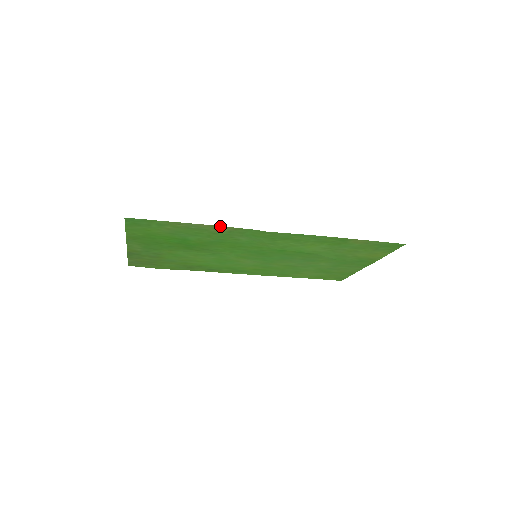
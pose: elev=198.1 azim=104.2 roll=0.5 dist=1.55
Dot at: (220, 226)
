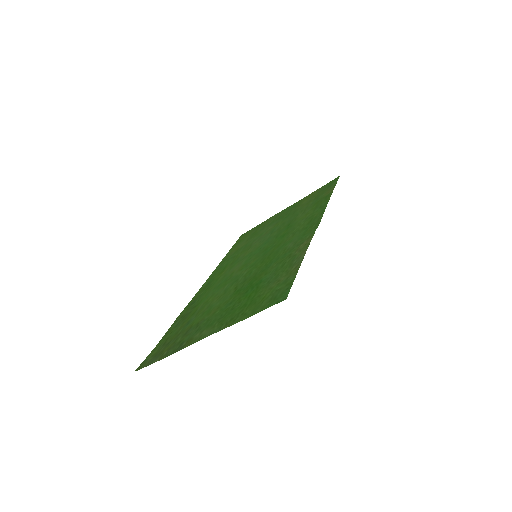
Dot at: (309, 244)
